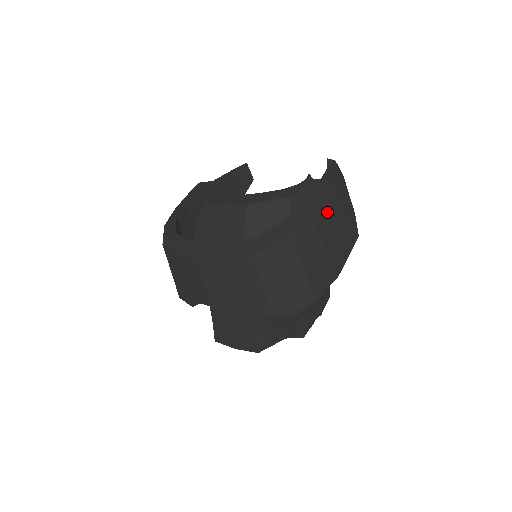
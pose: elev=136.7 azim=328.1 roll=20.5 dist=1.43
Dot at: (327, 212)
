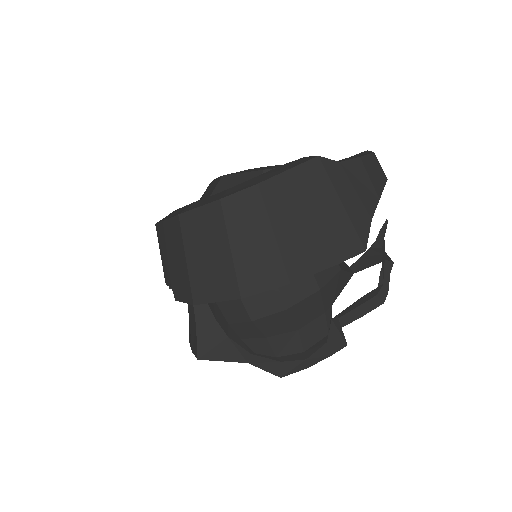
Dot at: (295, 192)
